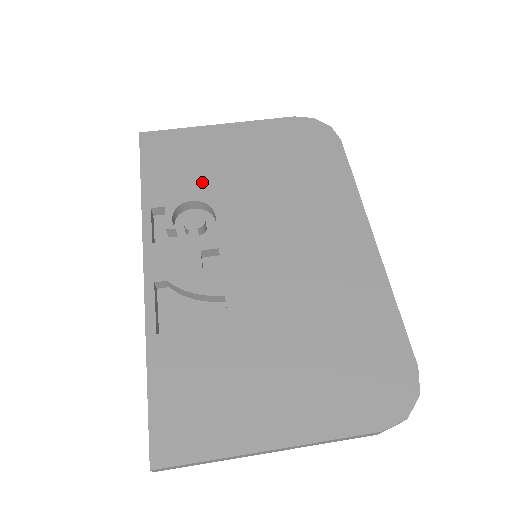
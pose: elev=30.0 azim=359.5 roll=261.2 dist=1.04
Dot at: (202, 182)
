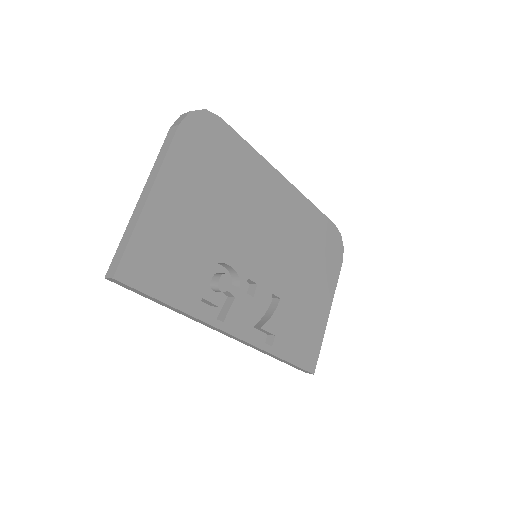
Dot at: (198, 255)
